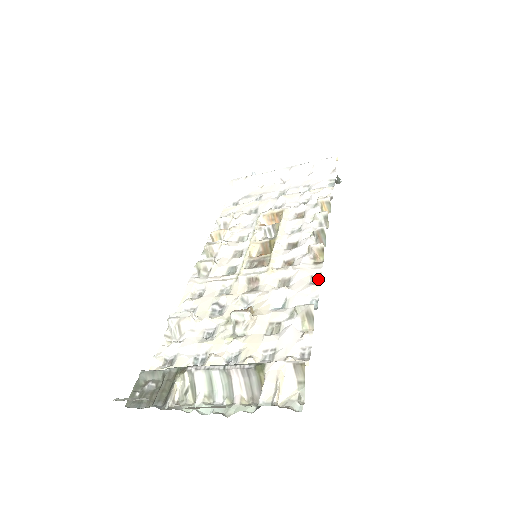
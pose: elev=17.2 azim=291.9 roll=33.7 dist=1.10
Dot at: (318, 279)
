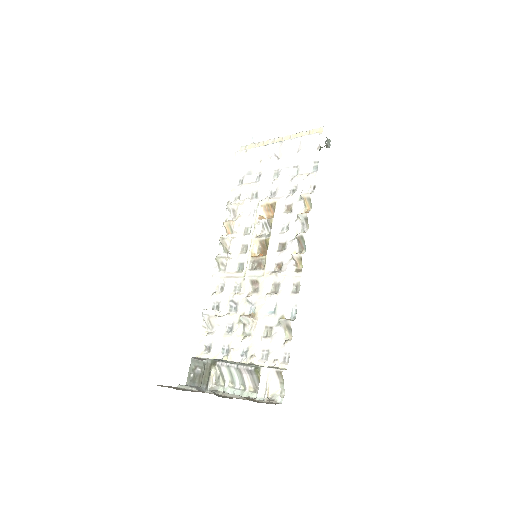
Dot at: (298, 288)
